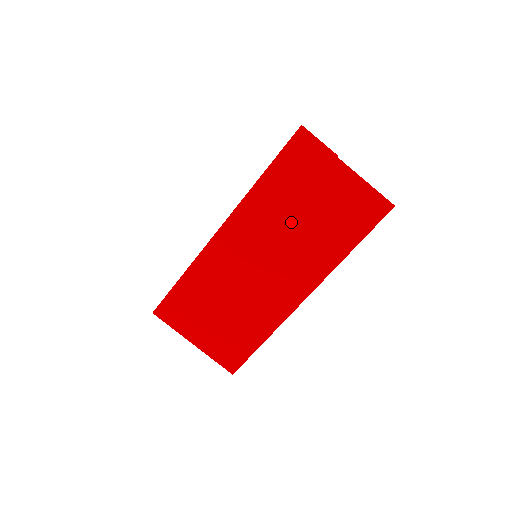
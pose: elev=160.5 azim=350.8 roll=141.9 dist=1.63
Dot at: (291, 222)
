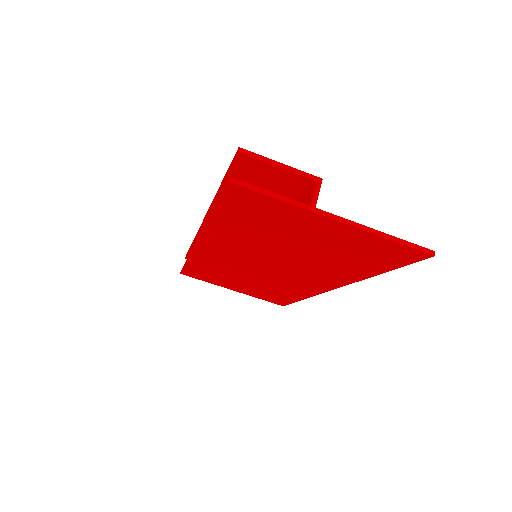
Dot at: (279, 250)
